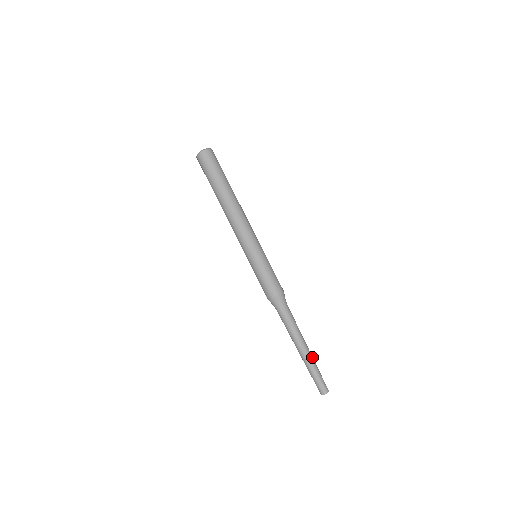
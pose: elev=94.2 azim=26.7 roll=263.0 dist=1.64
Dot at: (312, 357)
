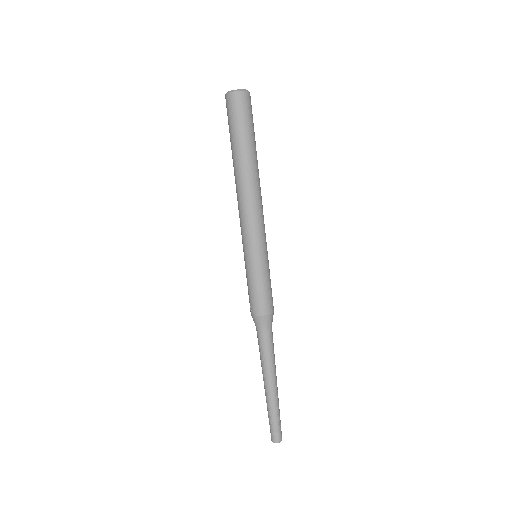
Dot at: occluded
